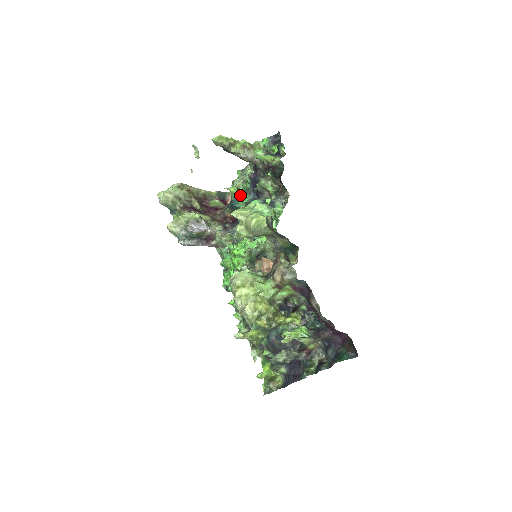
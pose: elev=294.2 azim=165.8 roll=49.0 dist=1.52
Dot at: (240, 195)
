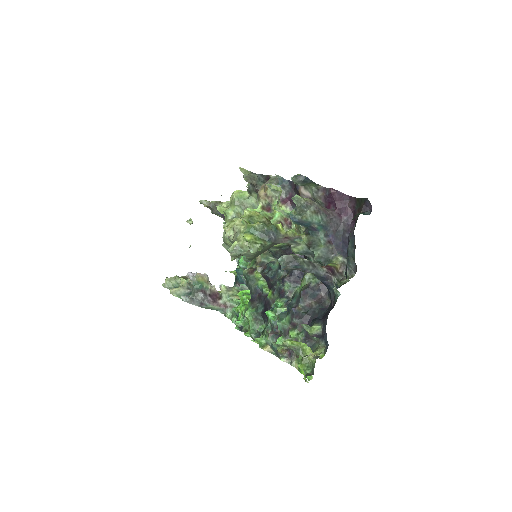
Dot at: occluded
